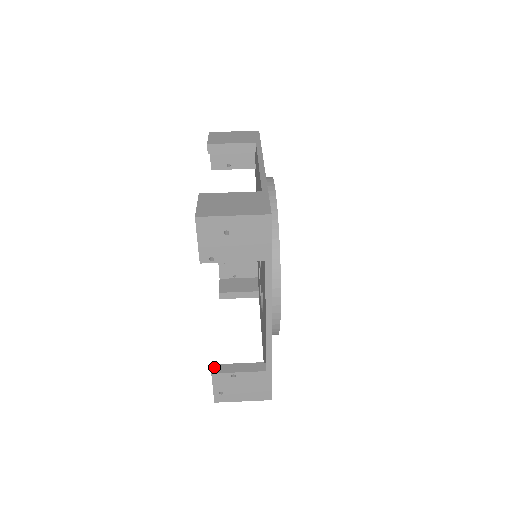
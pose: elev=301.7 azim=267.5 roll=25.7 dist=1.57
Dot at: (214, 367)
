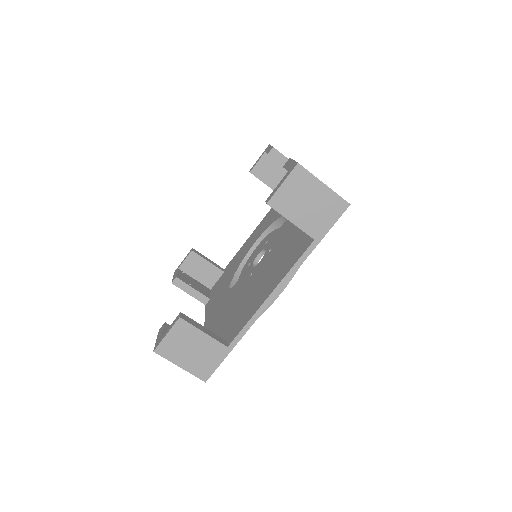
Dot at: (176, 280)
